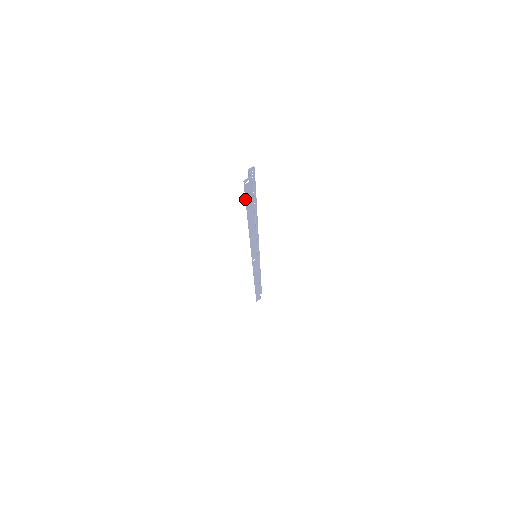
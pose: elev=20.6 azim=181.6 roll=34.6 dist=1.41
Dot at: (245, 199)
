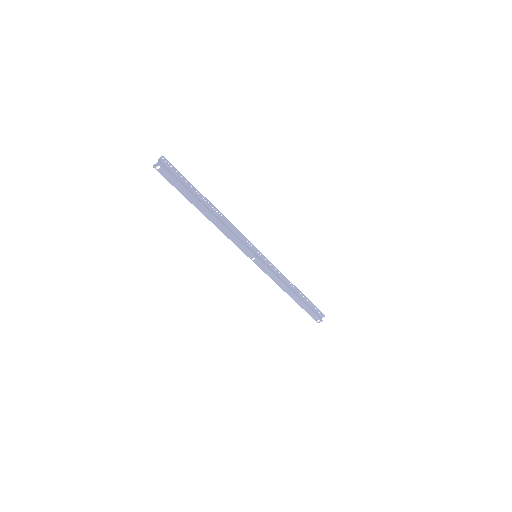
Dot at: (172, 185)
